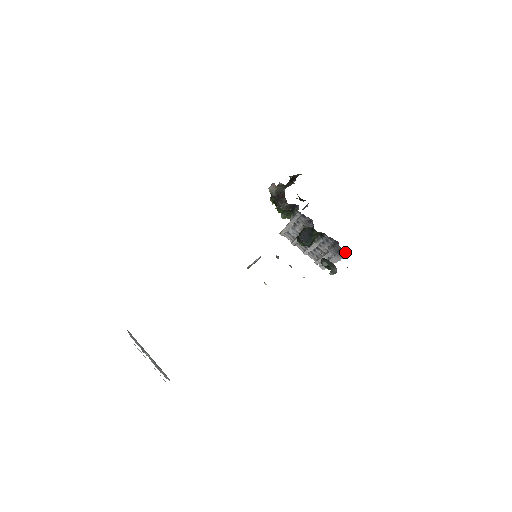
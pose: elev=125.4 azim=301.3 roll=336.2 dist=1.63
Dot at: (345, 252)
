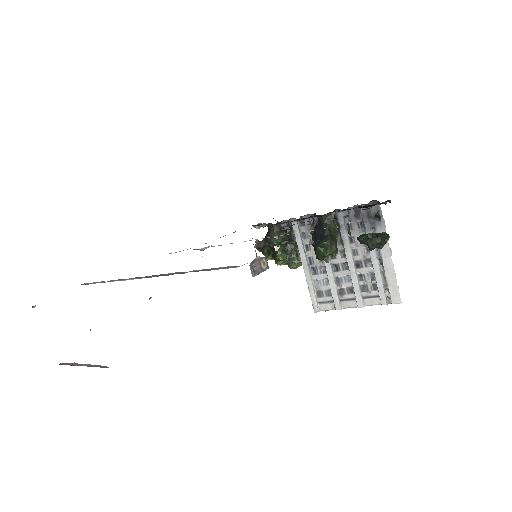
Dot at: (374, 207)
